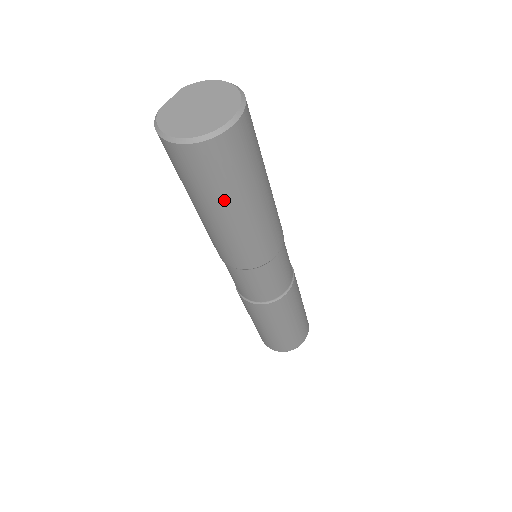
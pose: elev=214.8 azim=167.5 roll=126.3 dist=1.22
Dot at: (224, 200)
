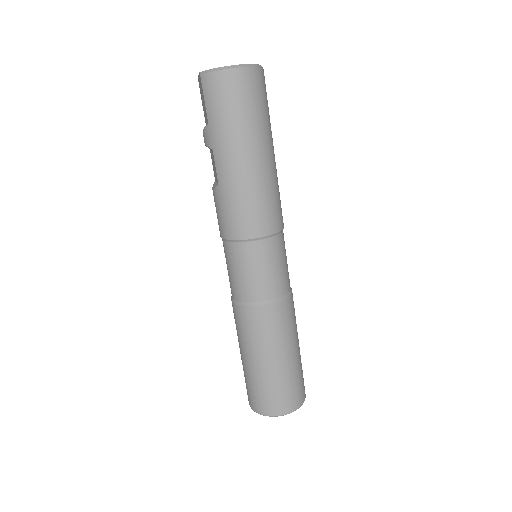
Dot at: (264, 132)
